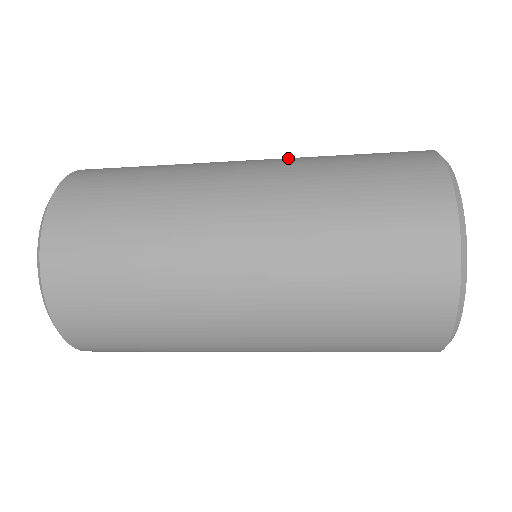
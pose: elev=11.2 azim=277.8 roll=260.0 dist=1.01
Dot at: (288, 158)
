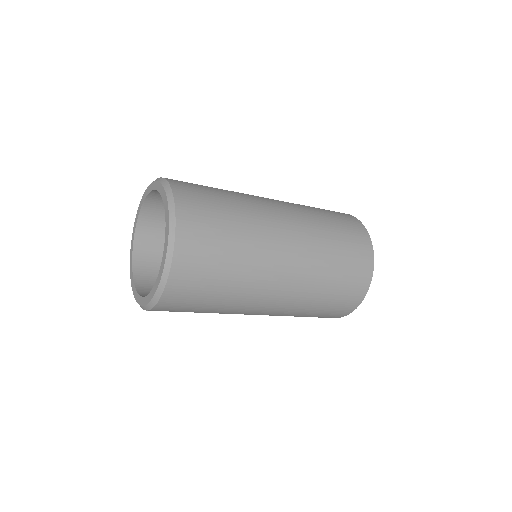
Dot at: (300, 211)
